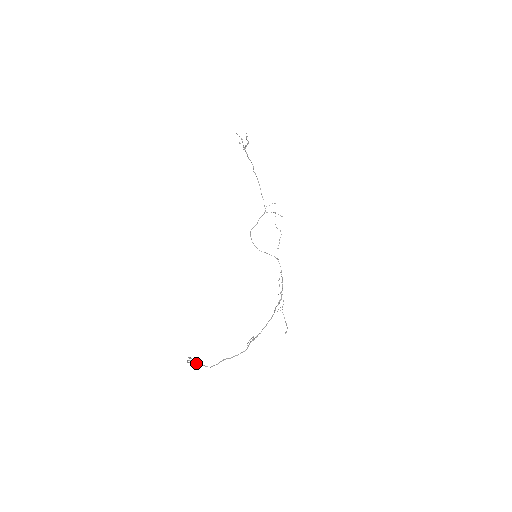
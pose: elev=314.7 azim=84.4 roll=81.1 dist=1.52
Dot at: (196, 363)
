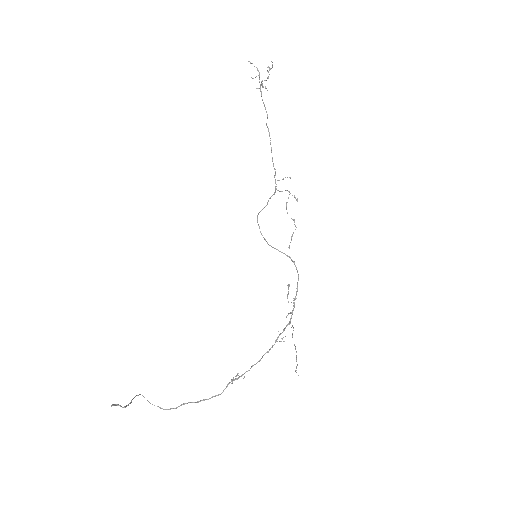
Dot at: (148, 401)
